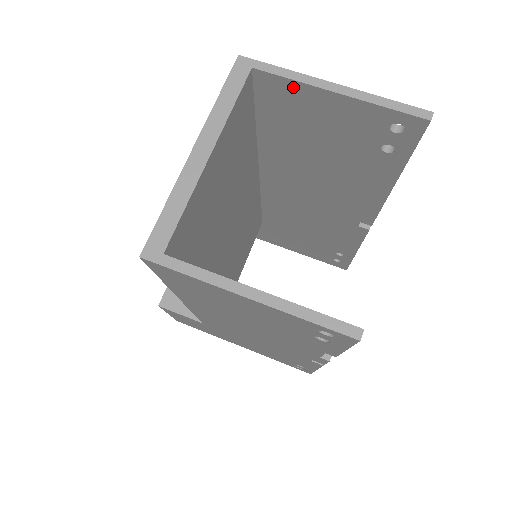
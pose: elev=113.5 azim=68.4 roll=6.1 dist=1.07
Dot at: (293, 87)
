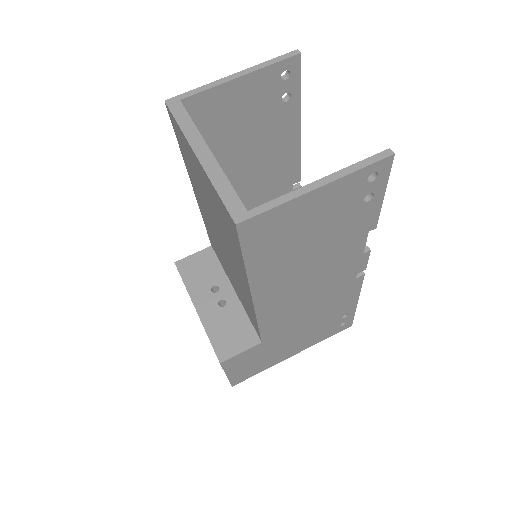
Dot at: (212, 95)
